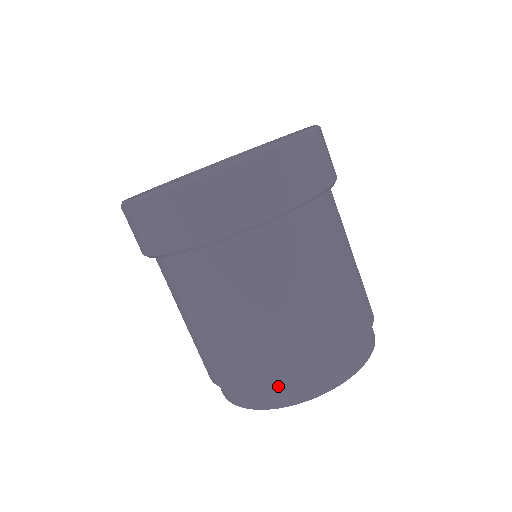
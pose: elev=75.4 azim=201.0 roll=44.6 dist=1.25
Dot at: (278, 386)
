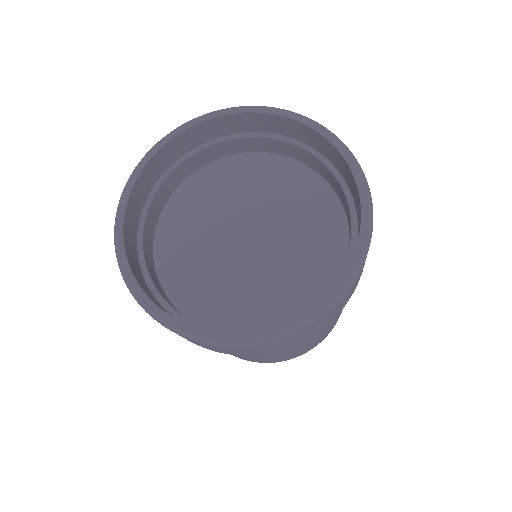
Dot at: occluded
